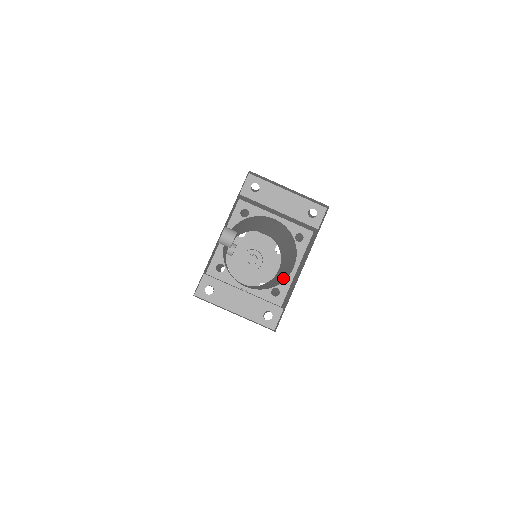
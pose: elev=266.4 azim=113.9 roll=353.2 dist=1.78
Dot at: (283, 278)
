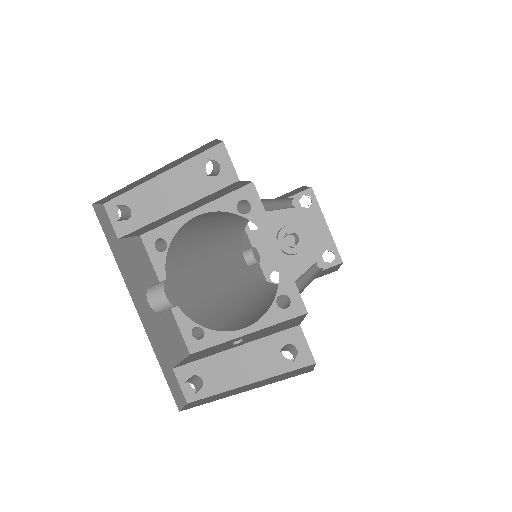
Dot at: occluded
